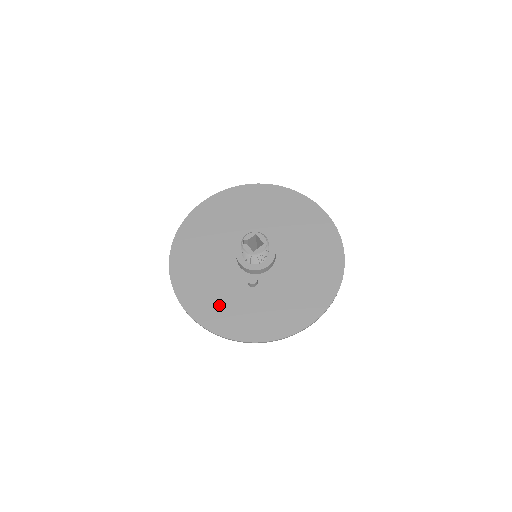
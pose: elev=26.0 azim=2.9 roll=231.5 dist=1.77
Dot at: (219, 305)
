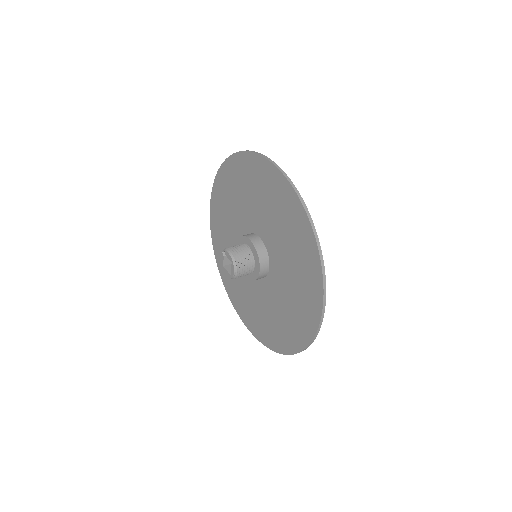
Dot at: (222, 237)
